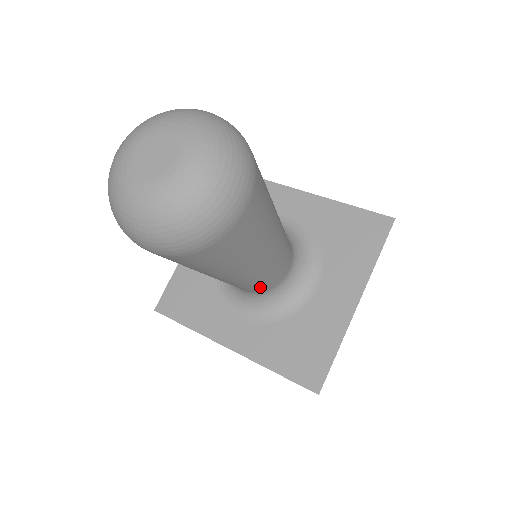
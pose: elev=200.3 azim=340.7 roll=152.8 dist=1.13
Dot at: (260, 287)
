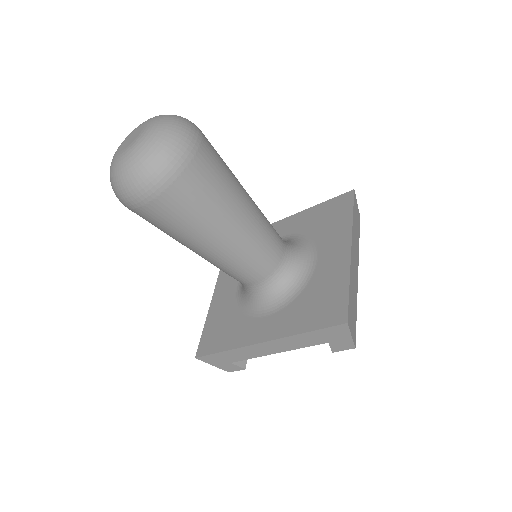
Dot at: (262, 264)
